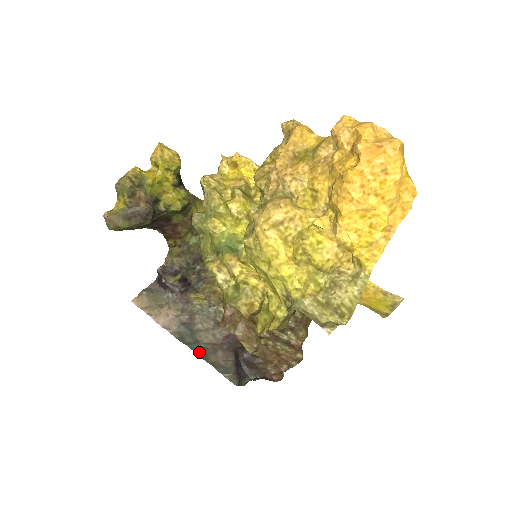
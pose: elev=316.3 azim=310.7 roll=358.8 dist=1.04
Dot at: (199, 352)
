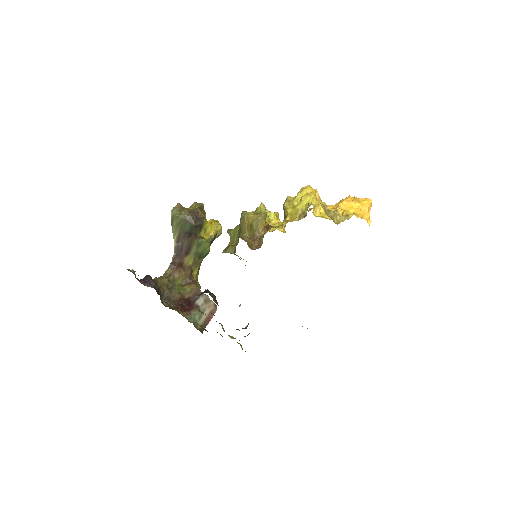
Dot at: occluded
